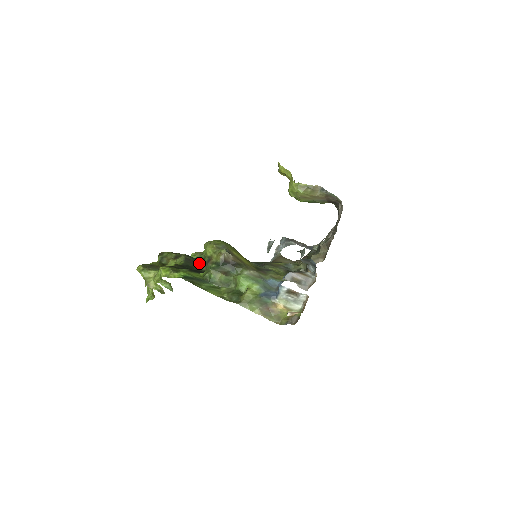
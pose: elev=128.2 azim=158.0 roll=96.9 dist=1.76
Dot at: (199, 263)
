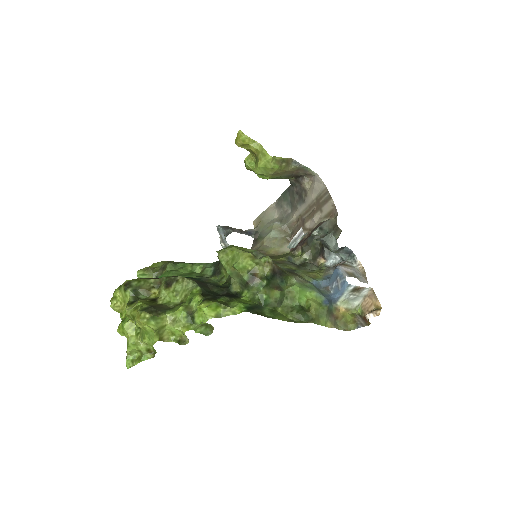
Dot at: (209, 284)
